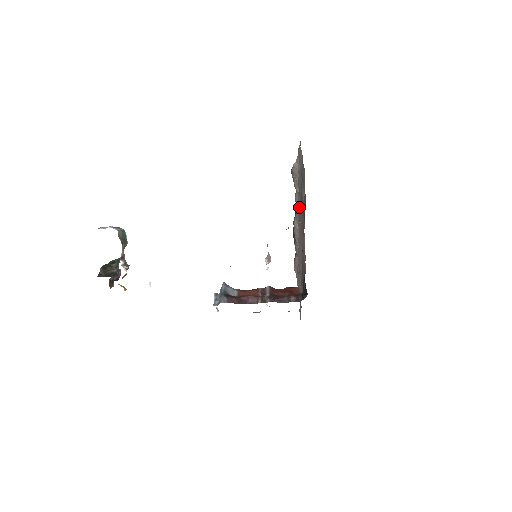
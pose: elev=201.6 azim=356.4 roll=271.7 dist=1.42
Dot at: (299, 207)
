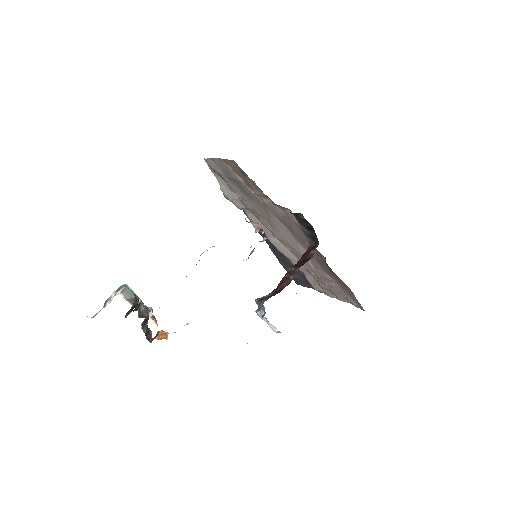
Dot at: (253, 209)
